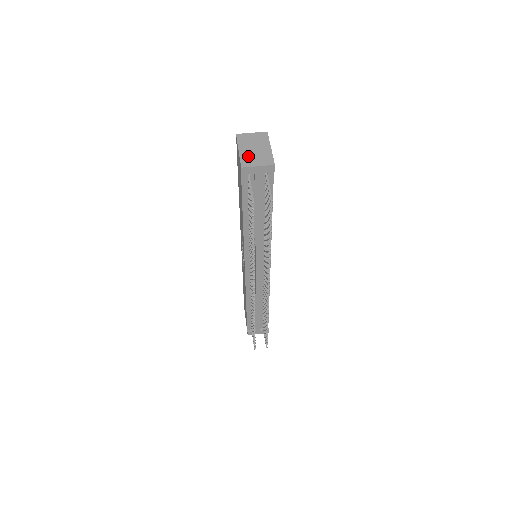
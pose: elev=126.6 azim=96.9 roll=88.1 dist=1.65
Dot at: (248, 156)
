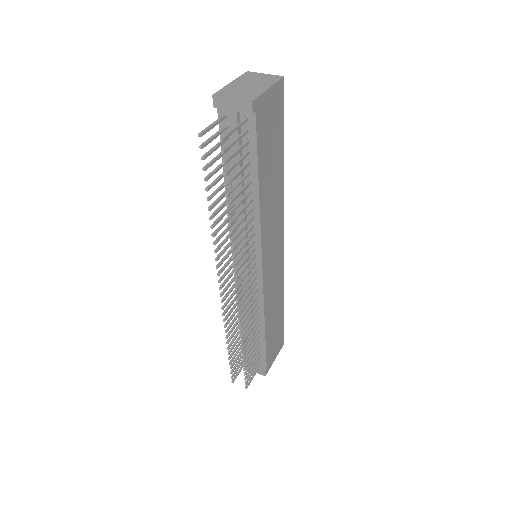
Dot at: (233, 88)
